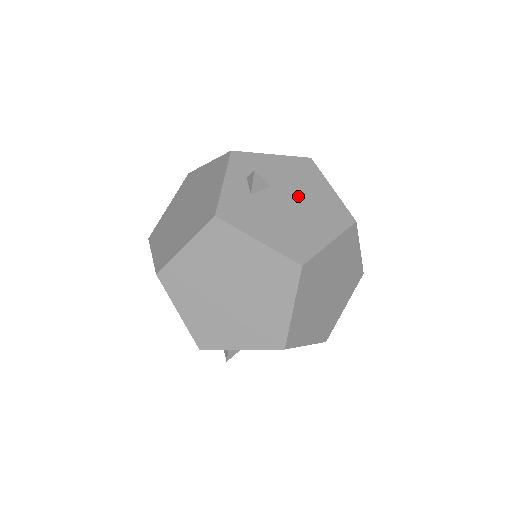
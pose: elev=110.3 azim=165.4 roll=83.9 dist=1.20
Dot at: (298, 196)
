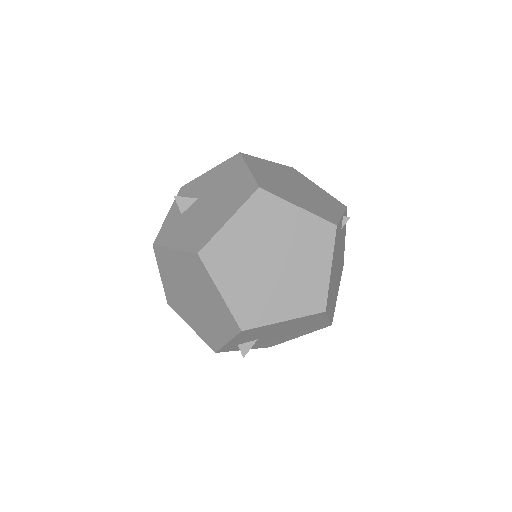
Dot at: (216, 194)
